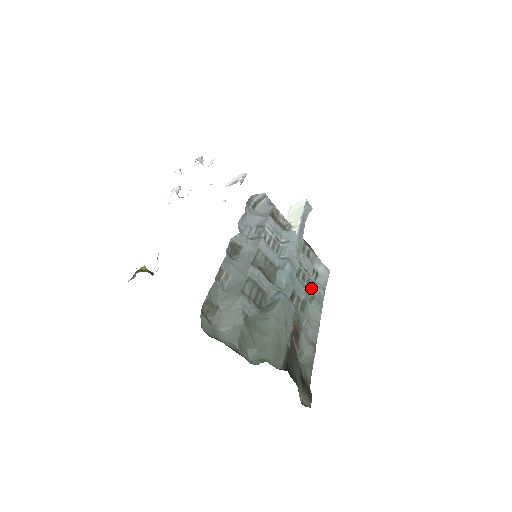
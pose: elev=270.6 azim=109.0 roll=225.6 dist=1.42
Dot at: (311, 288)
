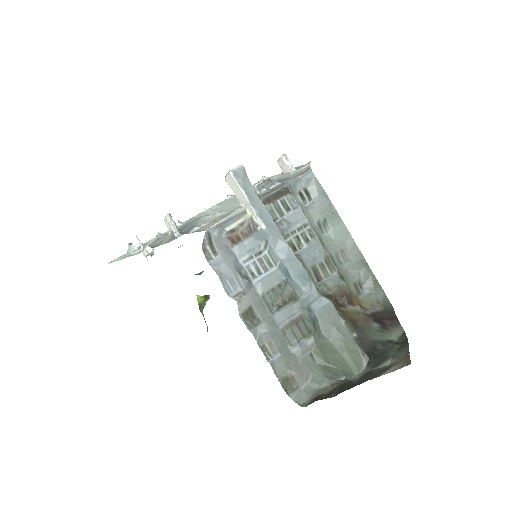
Dot at: (316, 218)
